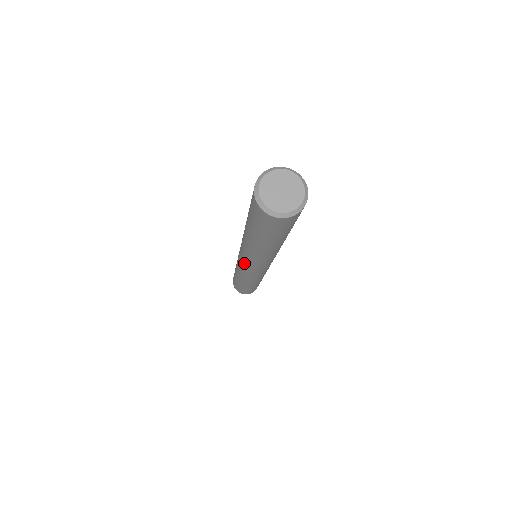
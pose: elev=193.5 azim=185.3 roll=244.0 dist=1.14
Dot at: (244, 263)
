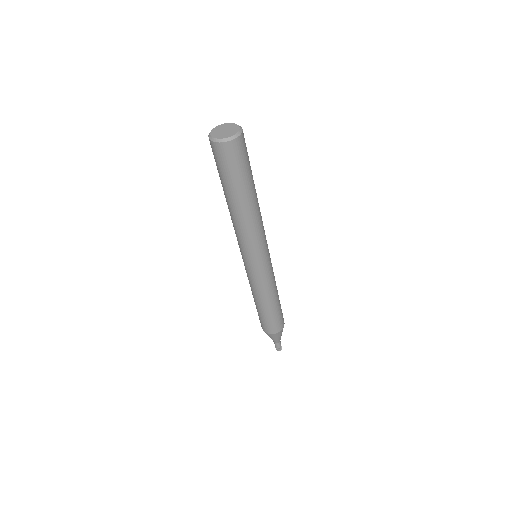
Dot at: (249, 256)
